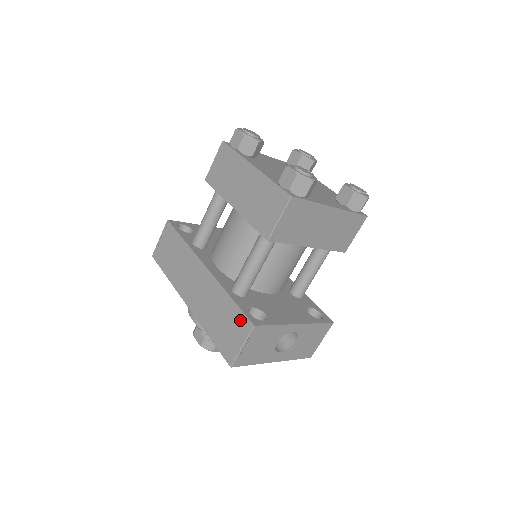
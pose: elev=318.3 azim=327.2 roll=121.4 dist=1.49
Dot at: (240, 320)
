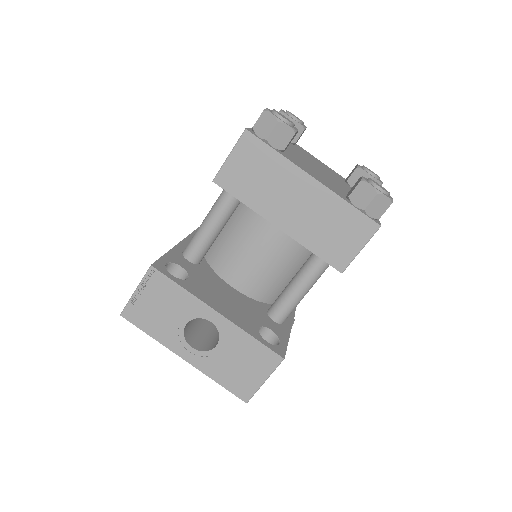
Dot at: occluded
